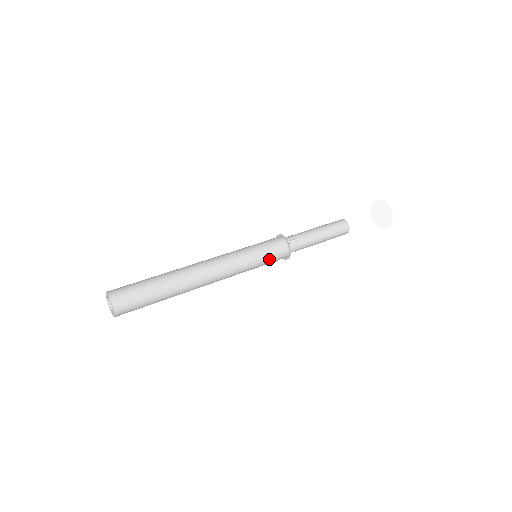
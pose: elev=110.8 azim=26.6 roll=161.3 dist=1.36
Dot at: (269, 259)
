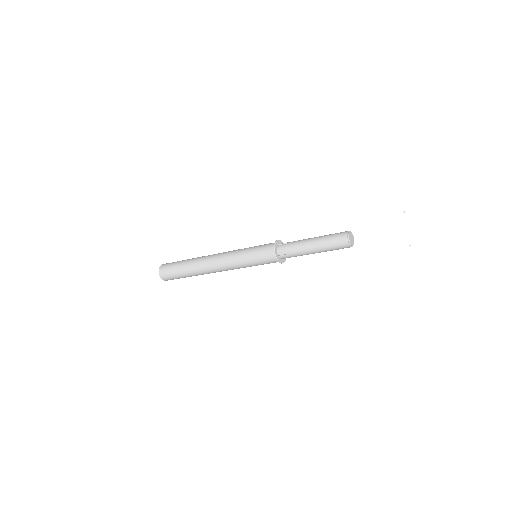
Dot at: (257, 253)
